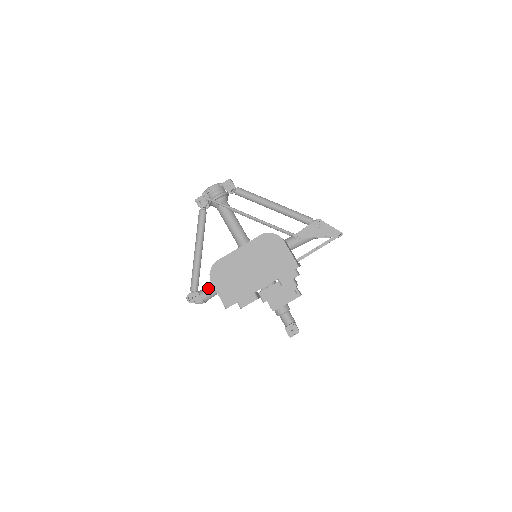
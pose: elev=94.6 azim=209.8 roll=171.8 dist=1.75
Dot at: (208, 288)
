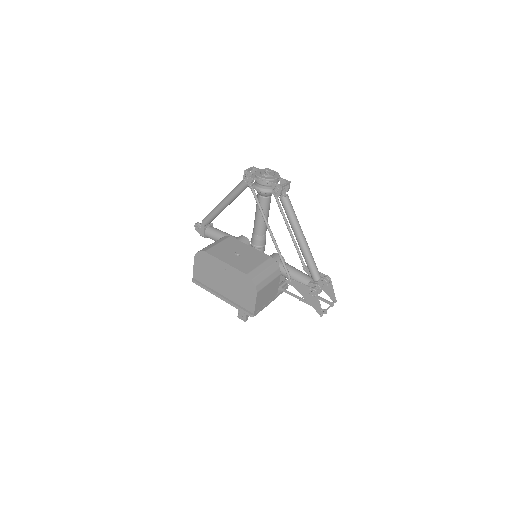
Dot at: (213, 234)
